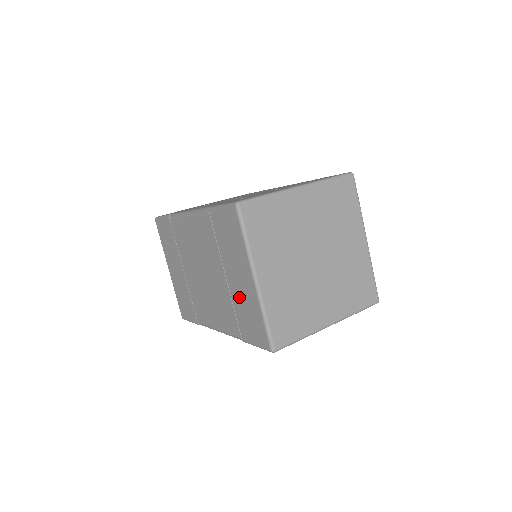
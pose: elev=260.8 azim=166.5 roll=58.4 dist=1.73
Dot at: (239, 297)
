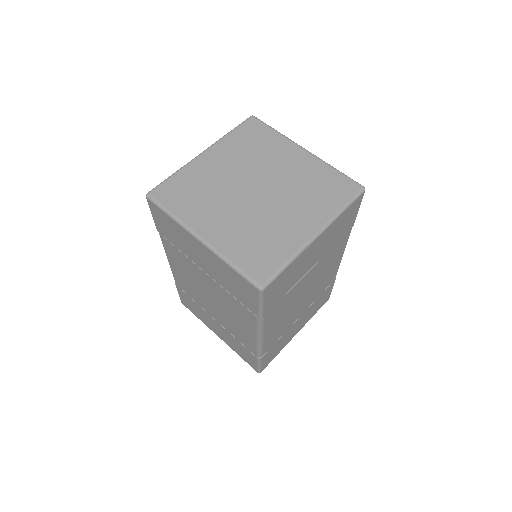
Dot at: (218, 276)
